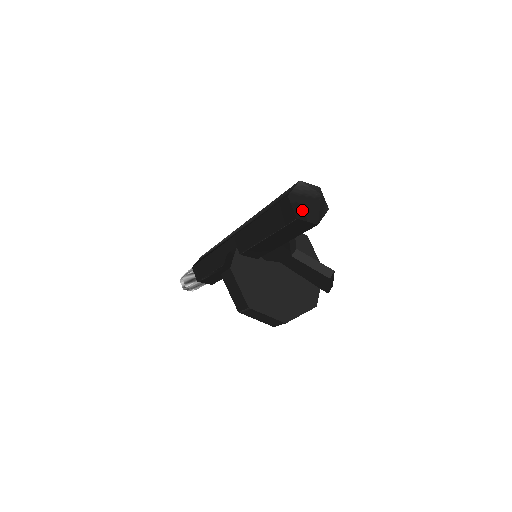
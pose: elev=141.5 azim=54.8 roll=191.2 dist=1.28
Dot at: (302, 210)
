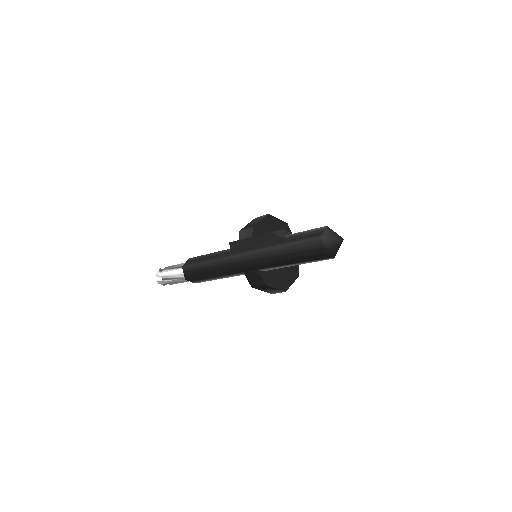
Dot at: (336, 253)
